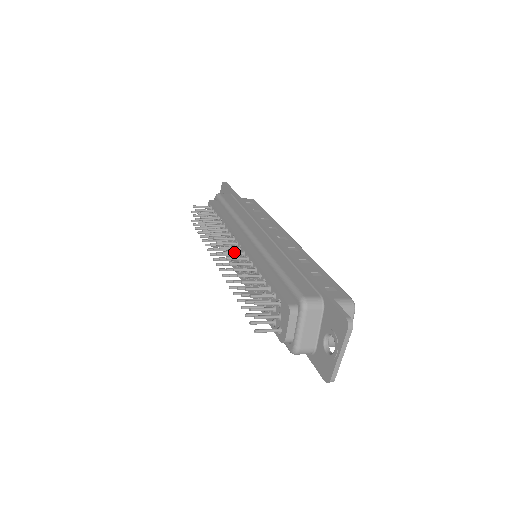
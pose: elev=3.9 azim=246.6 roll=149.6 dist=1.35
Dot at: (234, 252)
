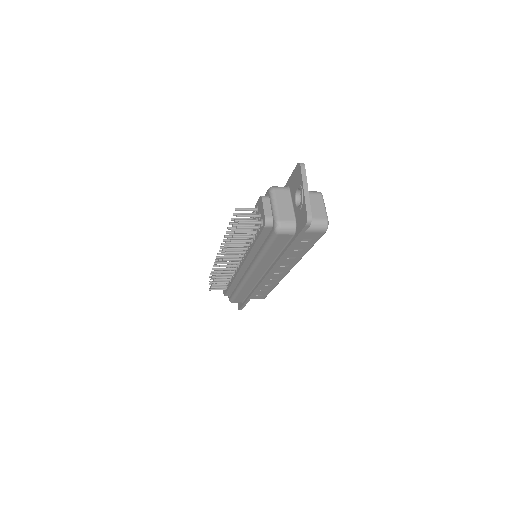
Dot at: occluded
